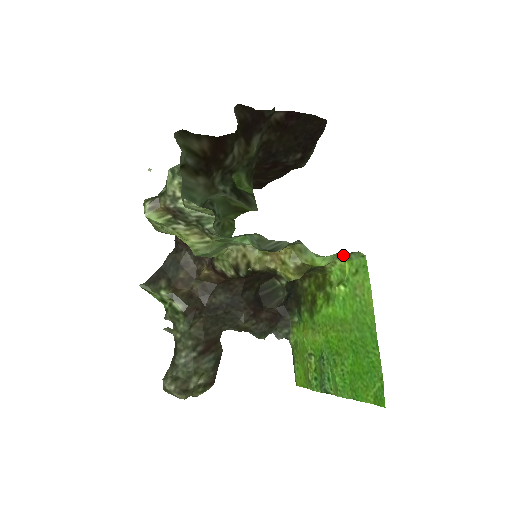
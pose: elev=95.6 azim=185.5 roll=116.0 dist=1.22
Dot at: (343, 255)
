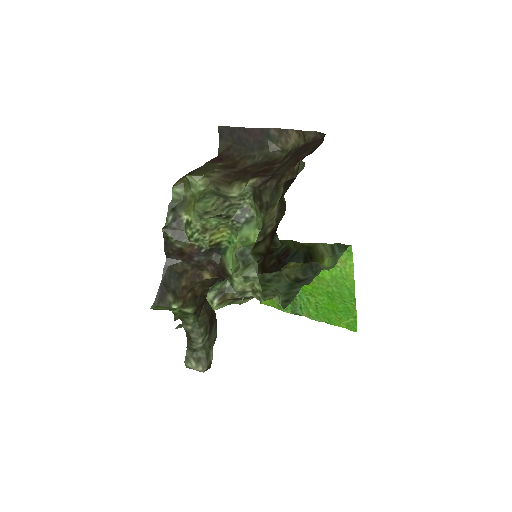
Dot at: (339, 253)
